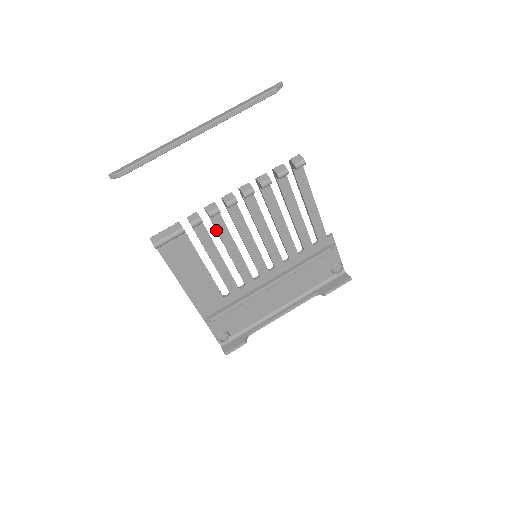
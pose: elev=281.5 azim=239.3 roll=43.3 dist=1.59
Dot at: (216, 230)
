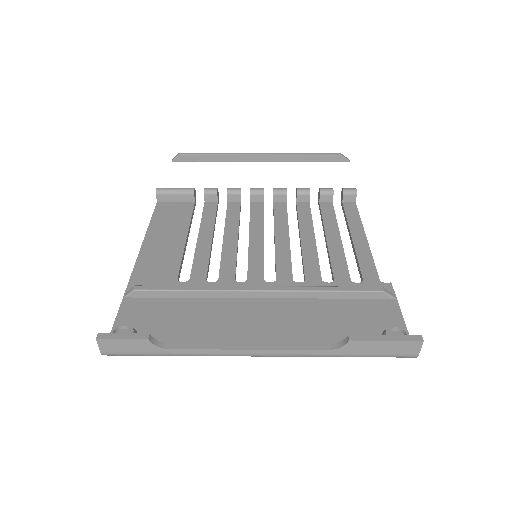
Dot at: (226, 215)
